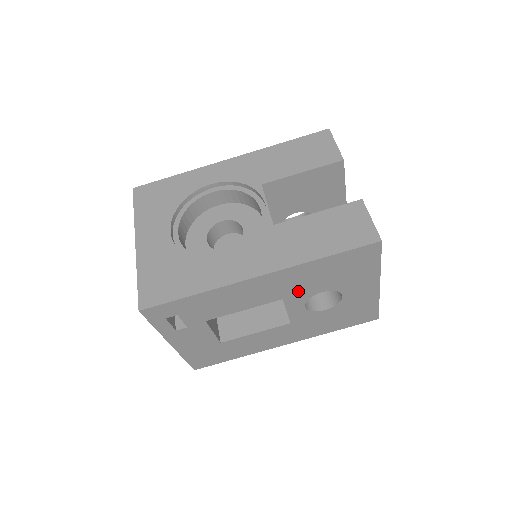
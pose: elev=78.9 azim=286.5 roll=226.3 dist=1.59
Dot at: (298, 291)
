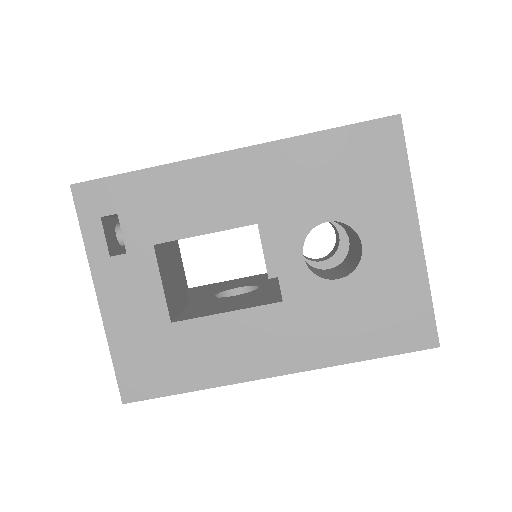
Dot at: (289, 207)
